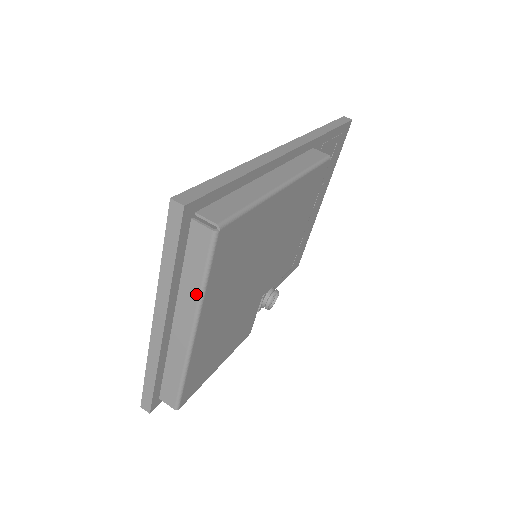
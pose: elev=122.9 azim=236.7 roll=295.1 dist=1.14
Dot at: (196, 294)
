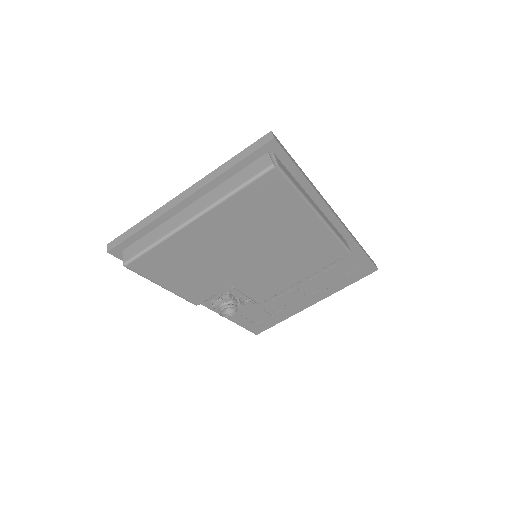
Dot at: (225, 193)
